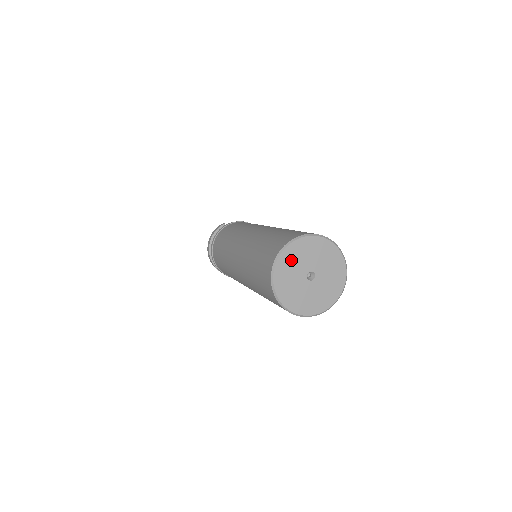
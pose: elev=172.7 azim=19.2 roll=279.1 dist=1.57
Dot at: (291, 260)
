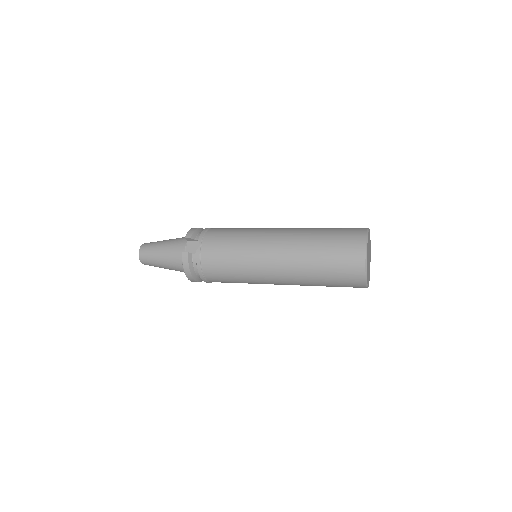
Dot at: (367, 266)
